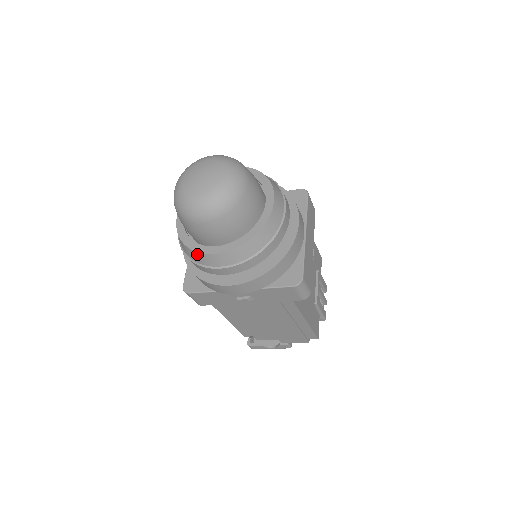
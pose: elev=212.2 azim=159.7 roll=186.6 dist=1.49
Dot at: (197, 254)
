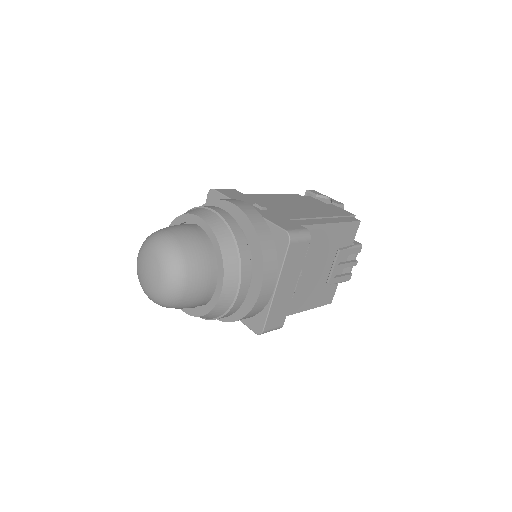
Dot at: occluded
